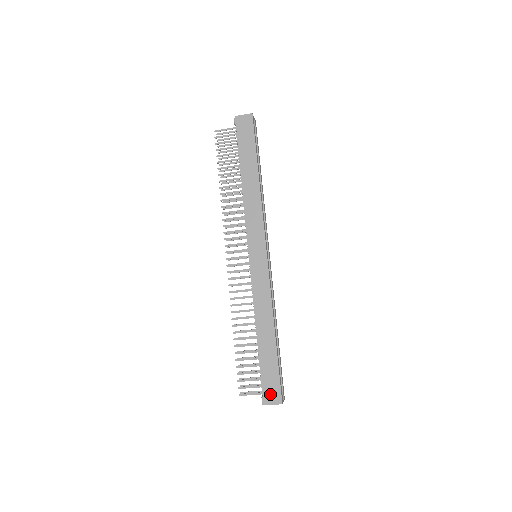
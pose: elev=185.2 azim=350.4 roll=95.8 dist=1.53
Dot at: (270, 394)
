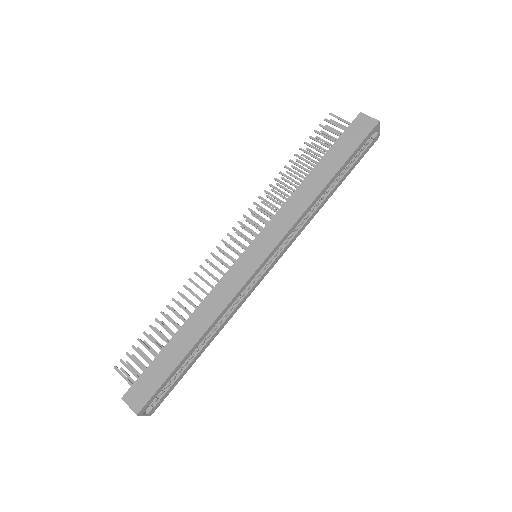
Dot at: (137, 394)
